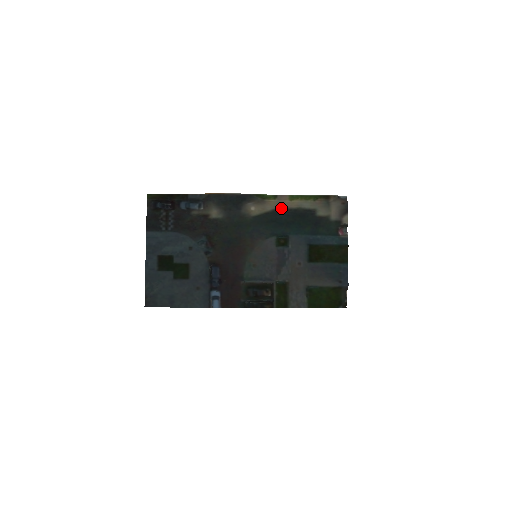
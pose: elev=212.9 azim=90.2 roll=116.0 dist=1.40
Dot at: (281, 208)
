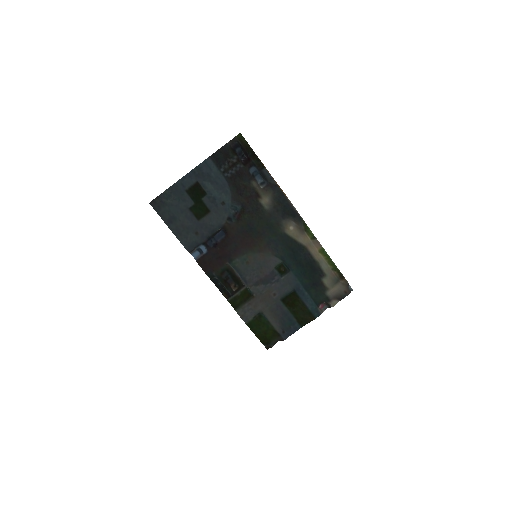
Dot at: (308, 249)
